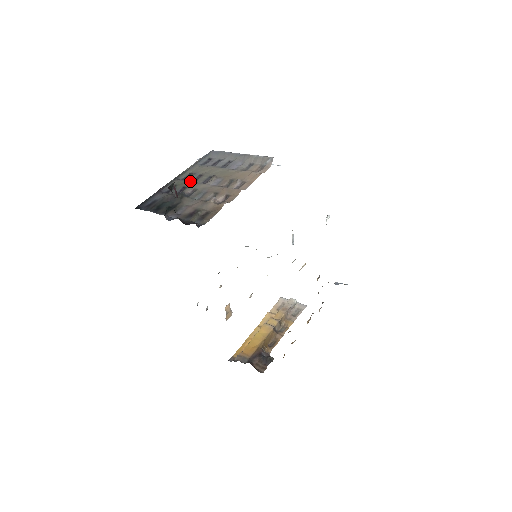
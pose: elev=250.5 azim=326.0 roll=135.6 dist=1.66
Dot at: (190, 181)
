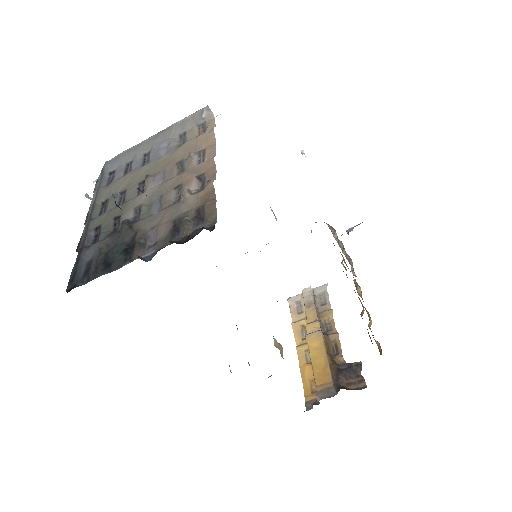
Dot at: (116, 206)
